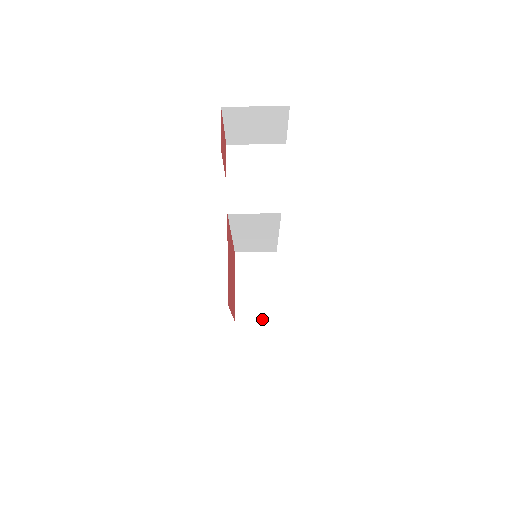
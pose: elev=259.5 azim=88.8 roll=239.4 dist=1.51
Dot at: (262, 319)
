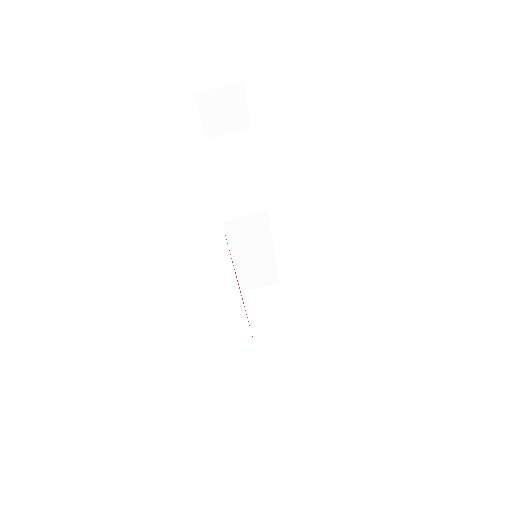
Dot at: (281, 338)
